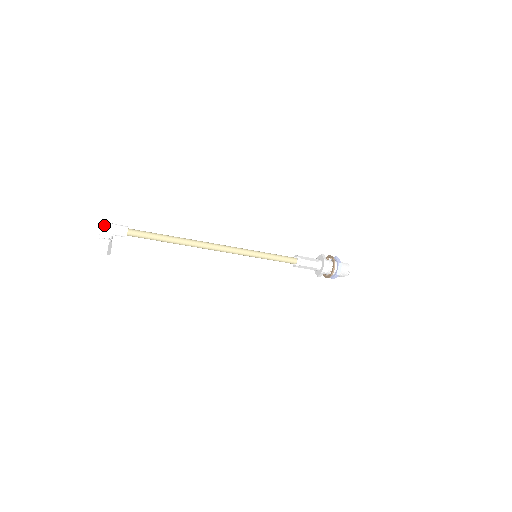
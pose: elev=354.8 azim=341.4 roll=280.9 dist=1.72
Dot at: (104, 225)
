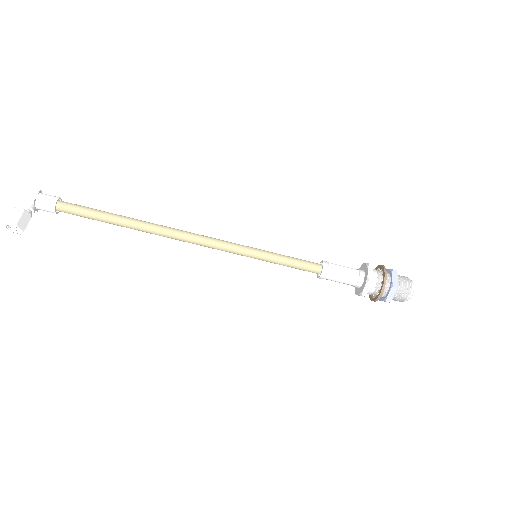
Dot at: (24, 189)
